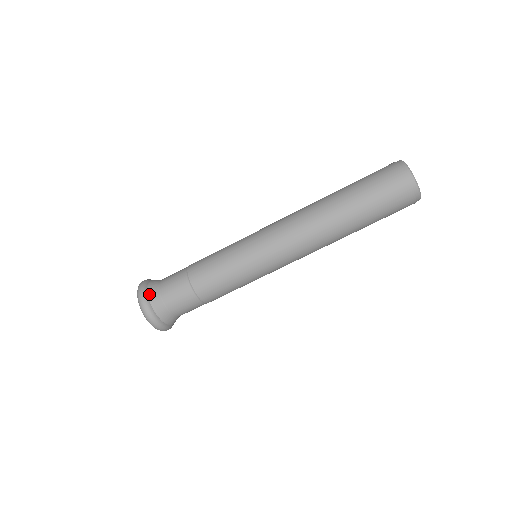
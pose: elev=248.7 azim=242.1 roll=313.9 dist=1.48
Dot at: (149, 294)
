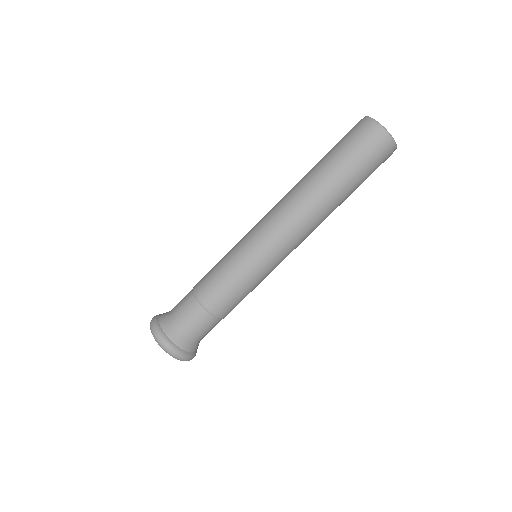
Dot at: (161, 314)
